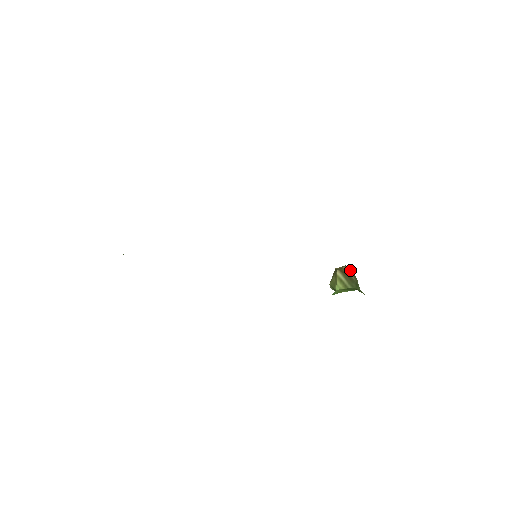
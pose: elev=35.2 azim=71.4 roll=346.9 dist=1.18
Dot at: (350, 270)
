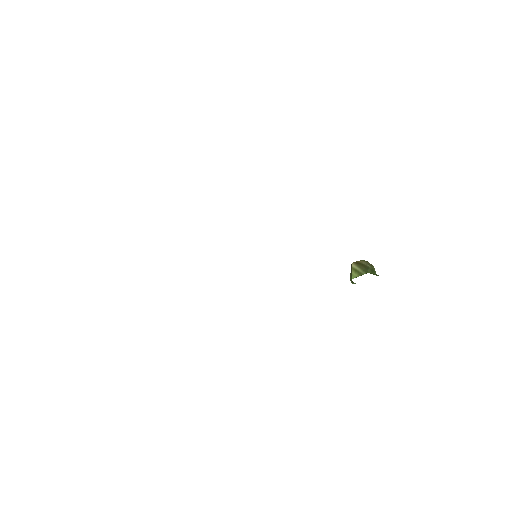
Dot at: (366, 261)
